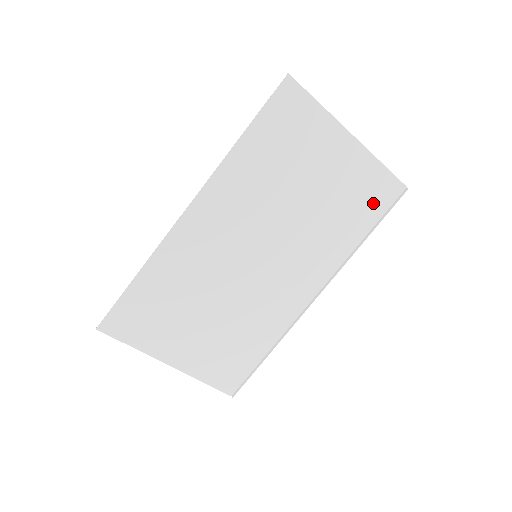
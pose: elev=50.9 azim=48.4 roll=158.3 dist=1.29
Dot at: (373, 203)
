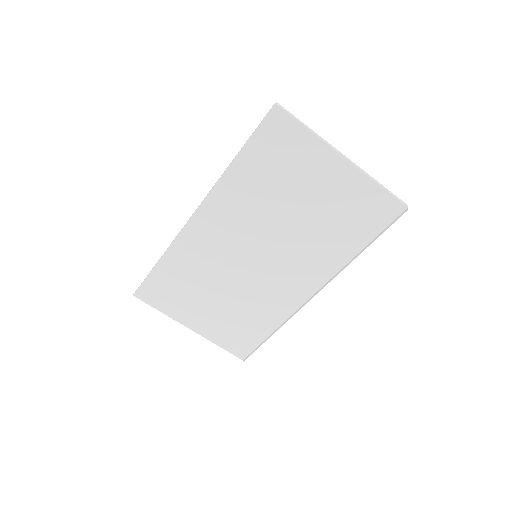
Dot at: (370, 220)
